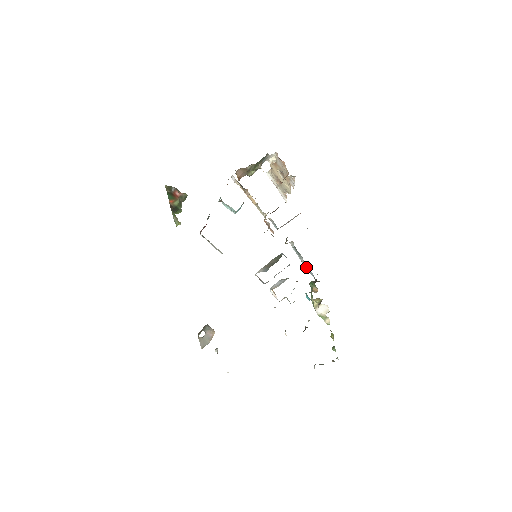
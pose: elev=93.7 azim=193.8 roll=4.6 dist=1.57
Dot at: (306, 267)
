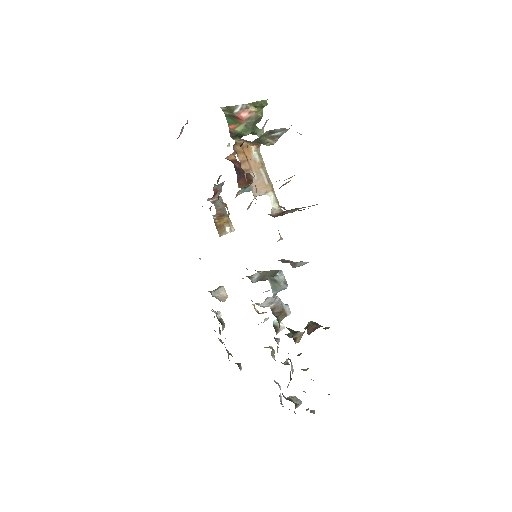
Dot at: occluded
